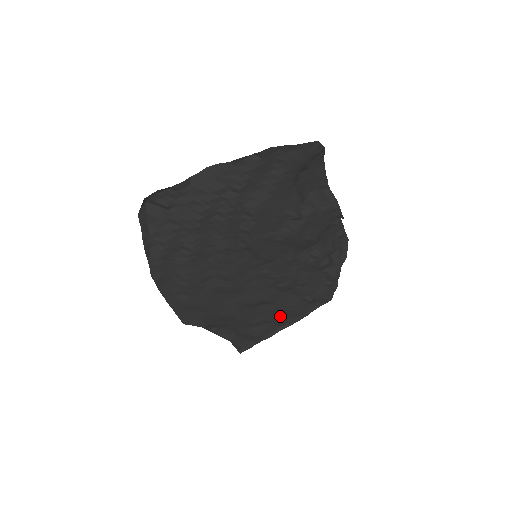
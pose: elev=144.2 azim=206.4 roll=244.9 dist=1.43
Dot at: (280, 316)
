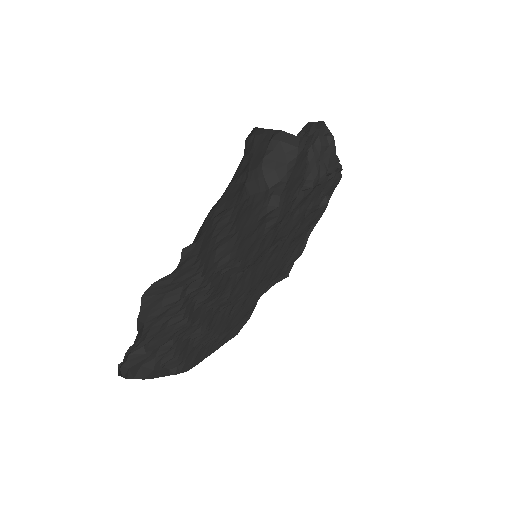
Dot at: (303, 234)
